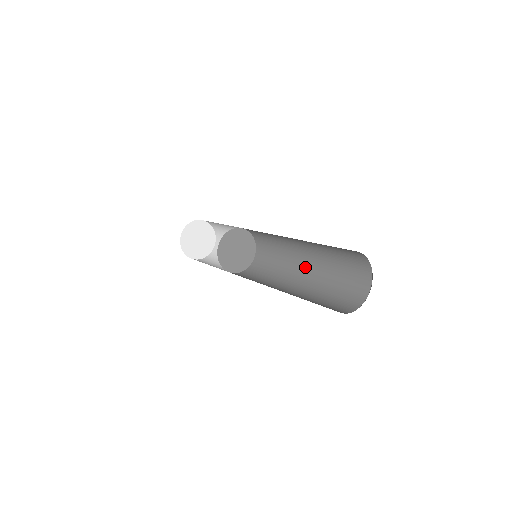
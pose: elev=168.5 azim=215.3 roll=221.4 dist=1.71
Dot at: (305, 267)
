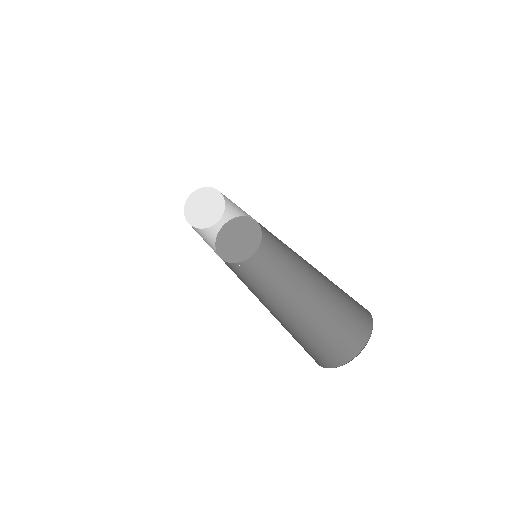
Dot at: (304, 287)
